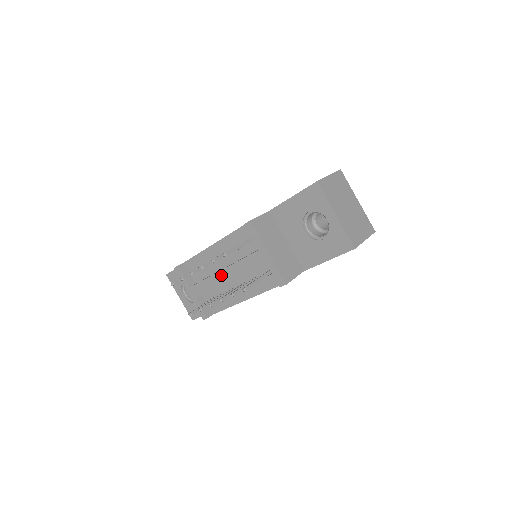
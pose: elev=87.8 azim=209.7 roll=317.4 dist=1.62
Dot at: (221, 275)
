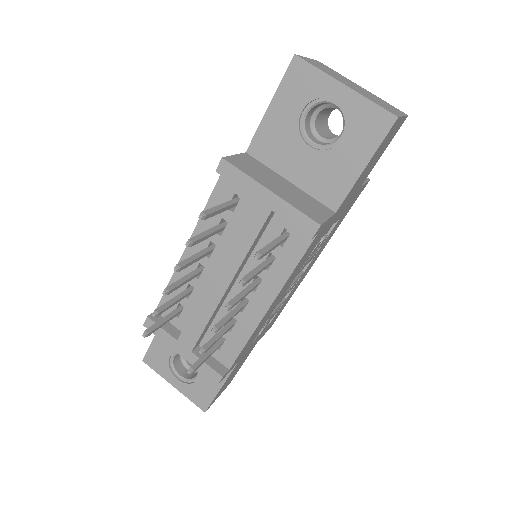
Dot at: (214, 285)
